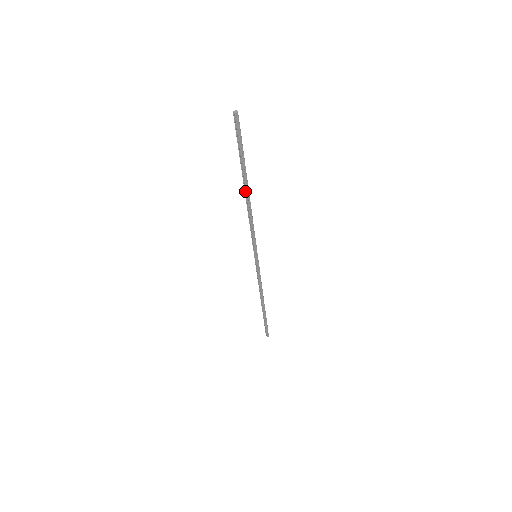
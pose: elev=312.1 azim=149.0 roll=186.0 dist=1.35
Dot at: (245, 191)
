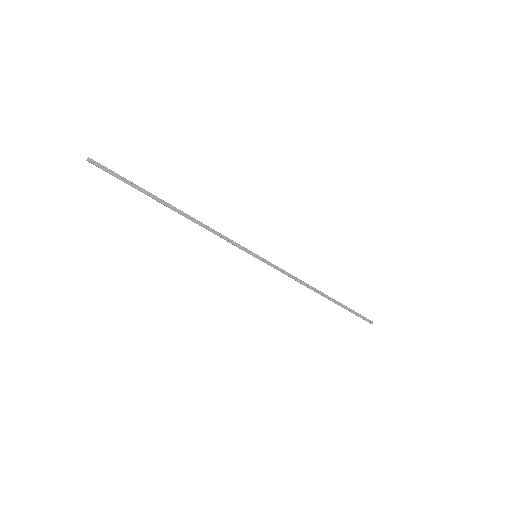
Dot at: occluded
